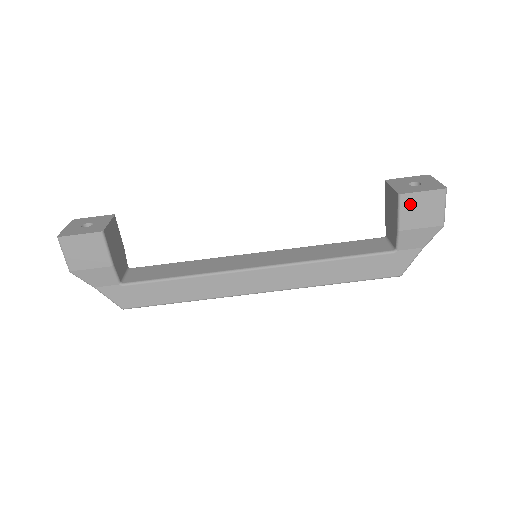
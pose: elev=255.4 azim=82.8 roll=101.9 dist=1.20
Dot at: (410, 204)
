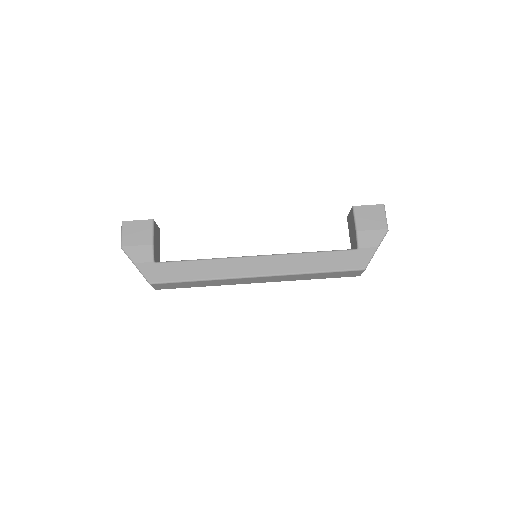
Dot at: (361, 213)
